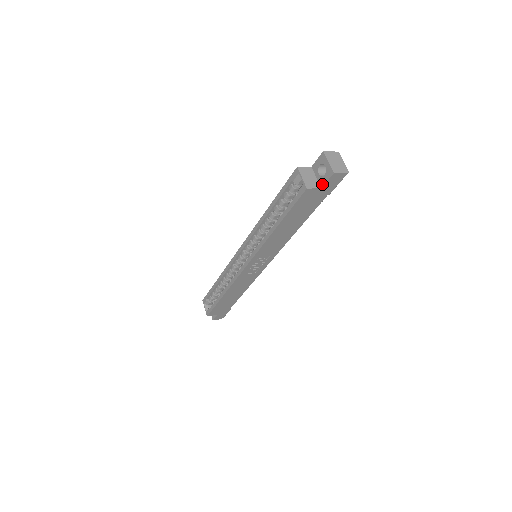
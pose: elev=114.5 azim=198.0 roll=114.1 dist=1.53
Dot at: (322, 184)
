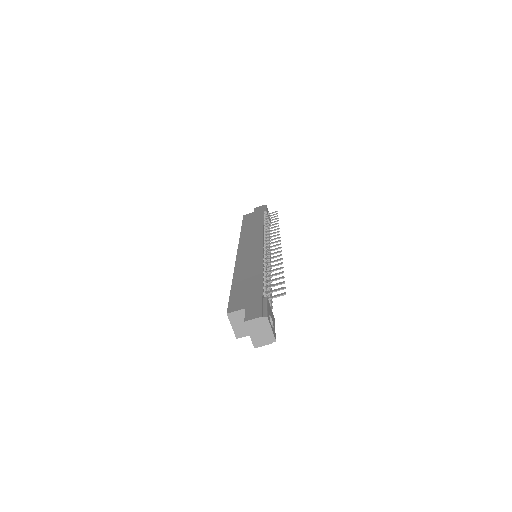
Dot at: occluded
